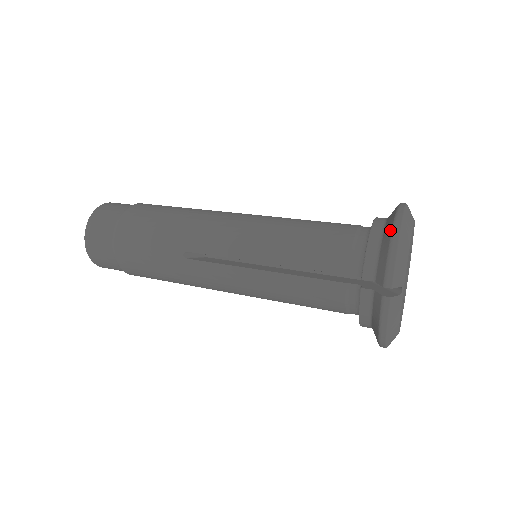
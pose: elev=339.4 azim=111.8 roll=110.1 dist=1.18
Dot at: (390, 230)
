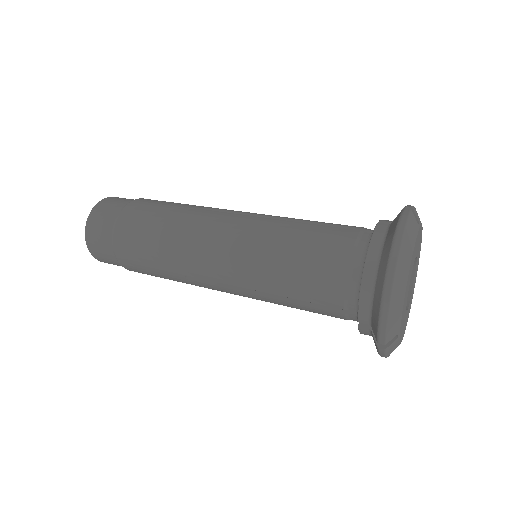
Dot at: (381, 287)
